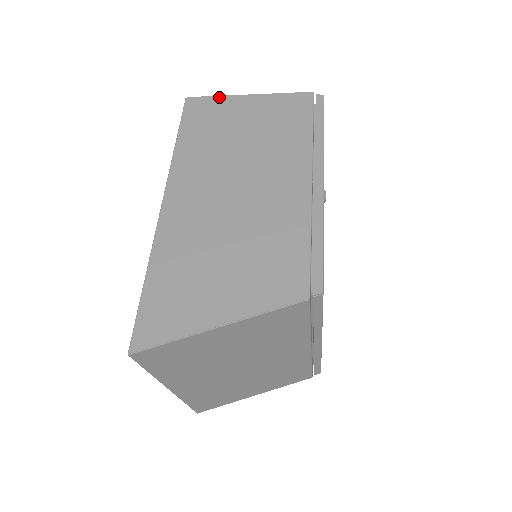
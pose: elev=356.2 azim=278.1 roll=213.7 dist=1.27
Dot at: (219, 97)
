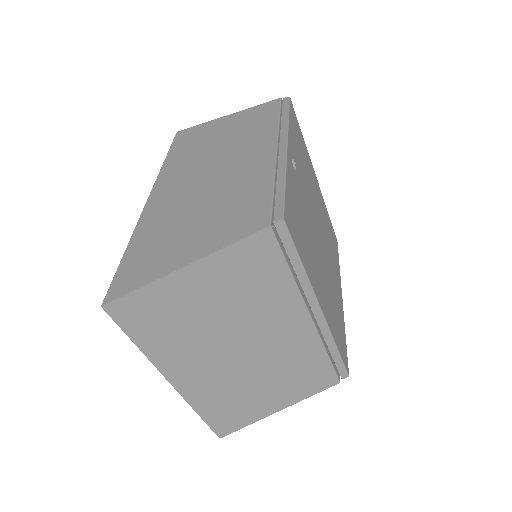
Dot at: (203, 124)
